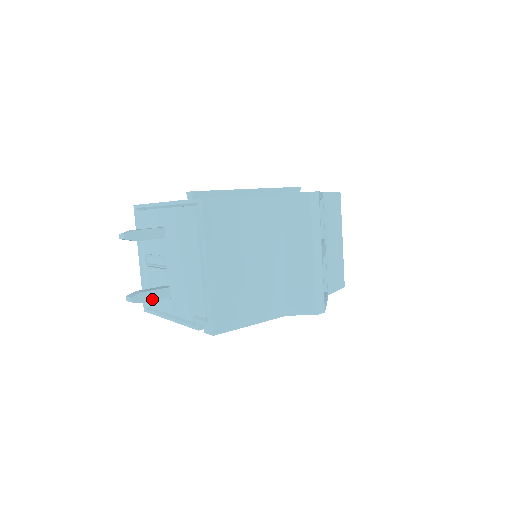
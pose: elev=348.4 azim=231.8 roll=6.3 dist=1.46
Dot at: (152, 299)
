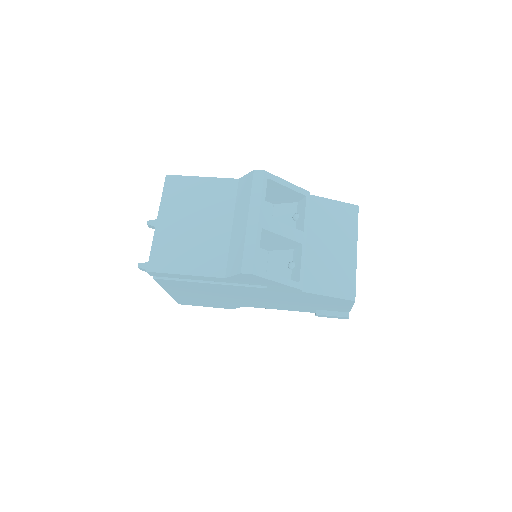
Dot at: occluded
